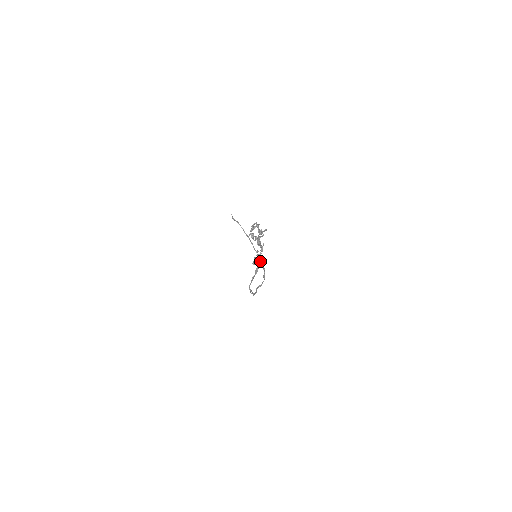
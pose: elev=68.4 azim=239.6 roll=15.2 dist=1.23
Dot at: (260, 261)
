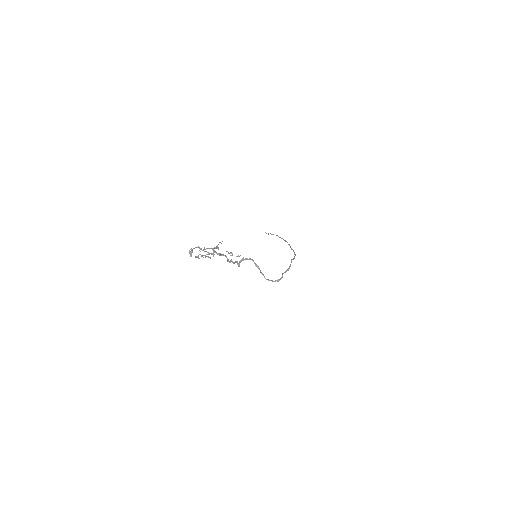
Dot at: occluded
